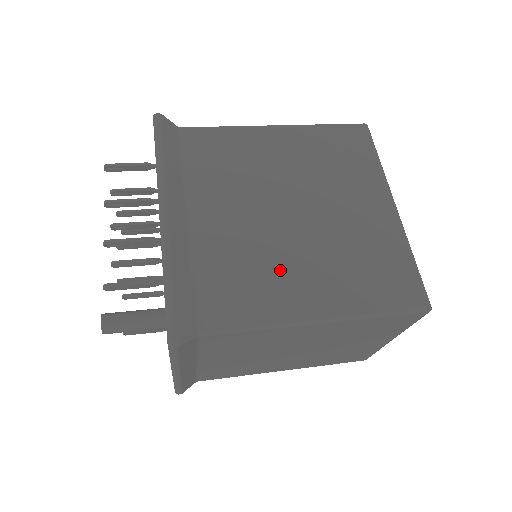
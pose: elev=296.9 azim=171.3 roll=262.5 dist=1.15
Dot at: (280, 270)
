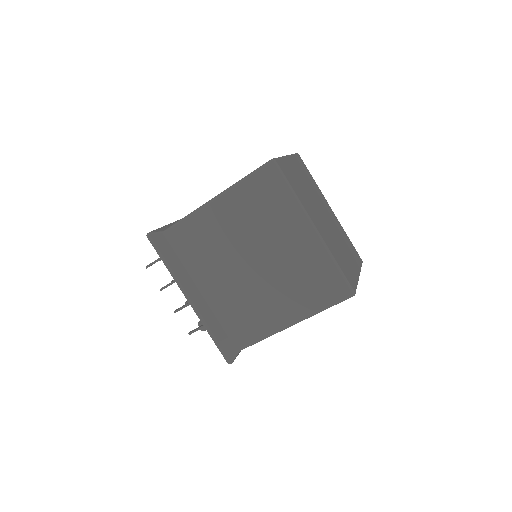
Dot at: (261, 304)
